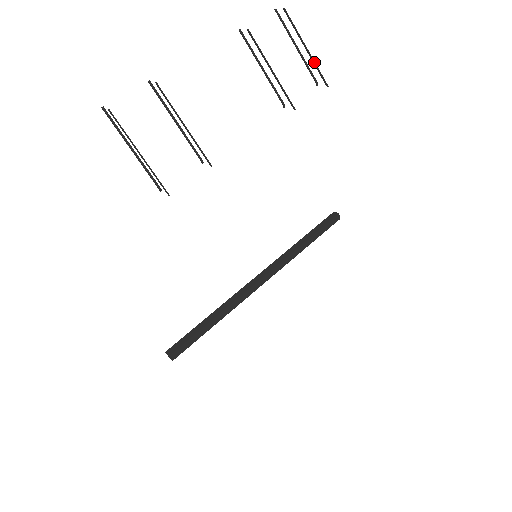
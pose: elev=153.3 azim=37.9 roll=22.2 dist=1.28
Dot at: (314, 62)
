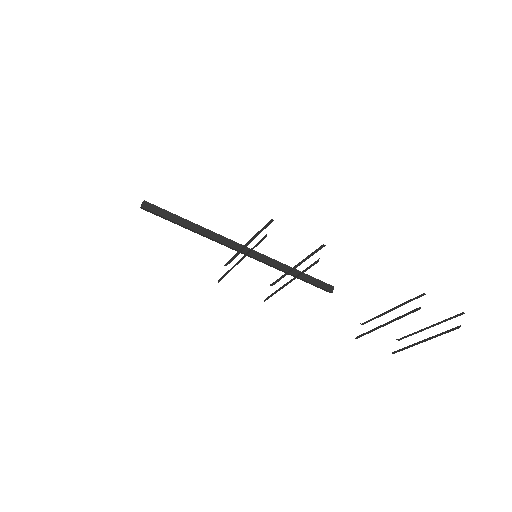
Dot at: (412, 346)
